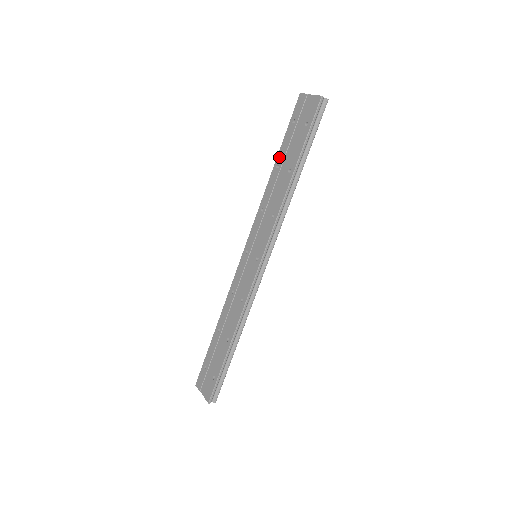
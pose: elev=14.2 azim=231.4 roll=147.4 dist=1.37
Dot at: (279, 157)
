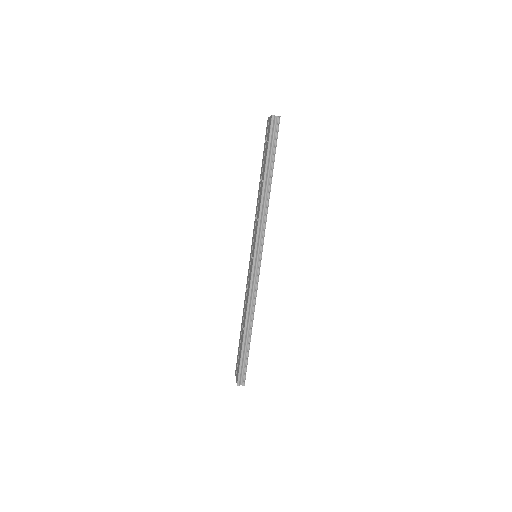
Dot at: (261, 172)
